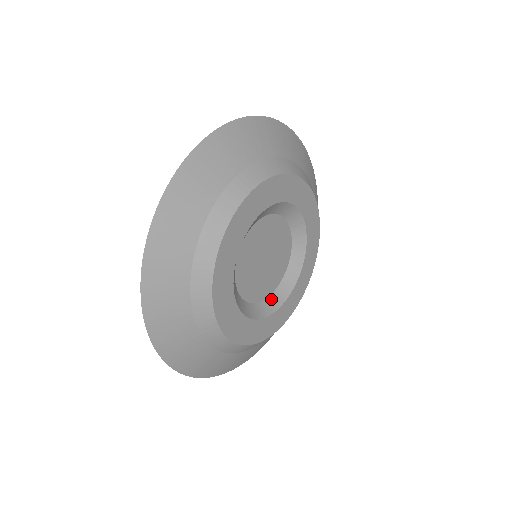
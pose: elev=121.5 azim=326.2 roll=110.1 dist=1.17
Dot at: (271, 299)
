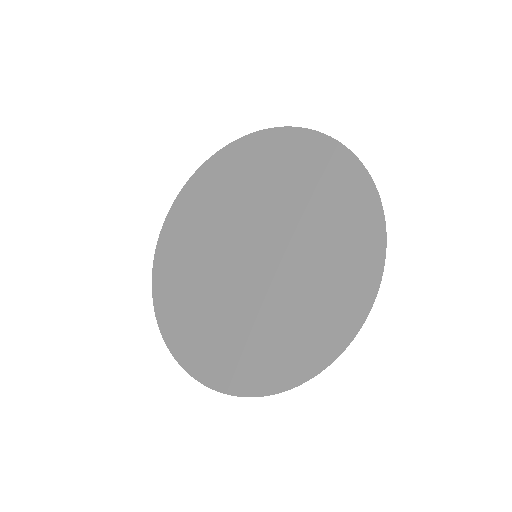
Dot at: occluded
